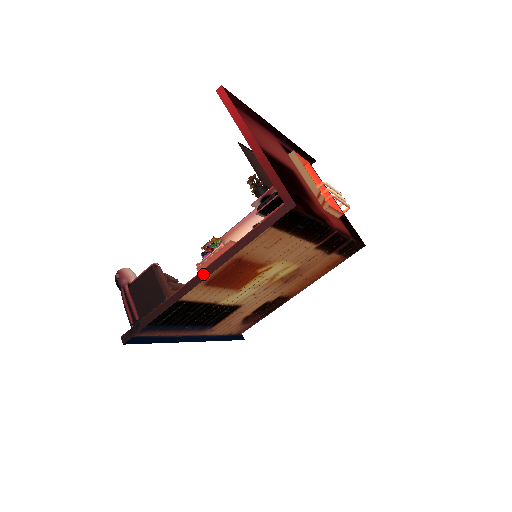
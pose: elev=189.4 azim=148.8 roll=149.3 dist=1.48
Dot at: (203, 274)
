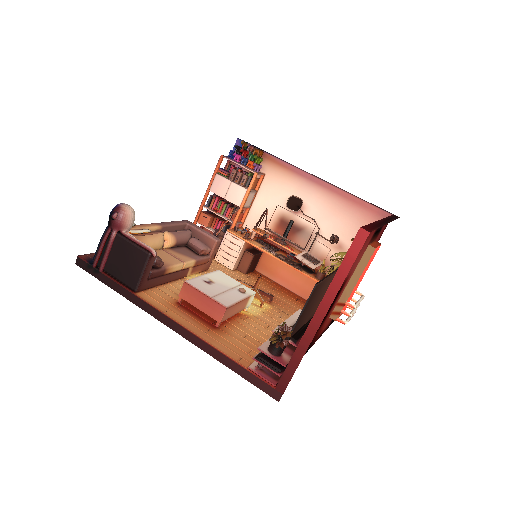
Dot at: (175, 326)
